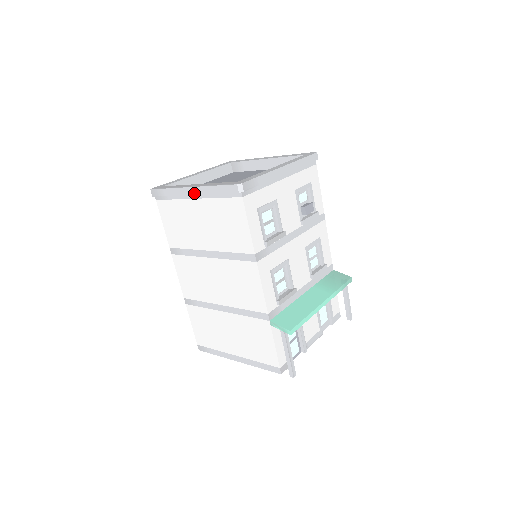
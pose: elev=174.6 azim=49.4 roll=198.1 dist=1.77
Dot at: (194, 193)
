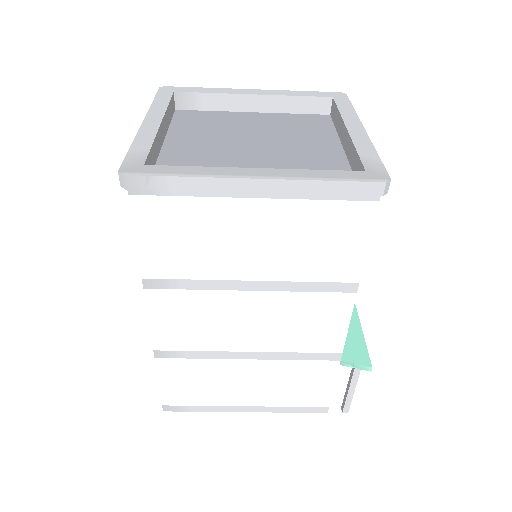
Dot at: (264, 190)
